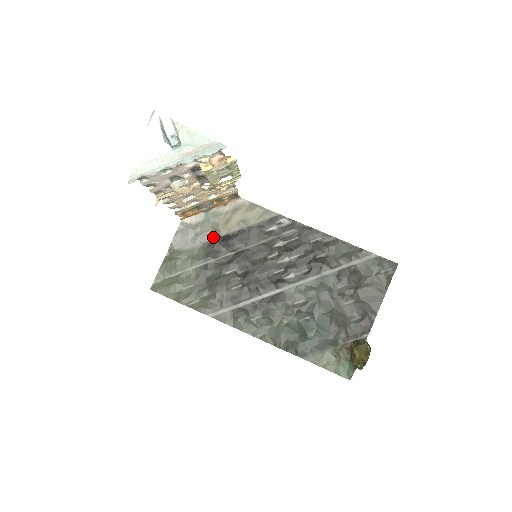
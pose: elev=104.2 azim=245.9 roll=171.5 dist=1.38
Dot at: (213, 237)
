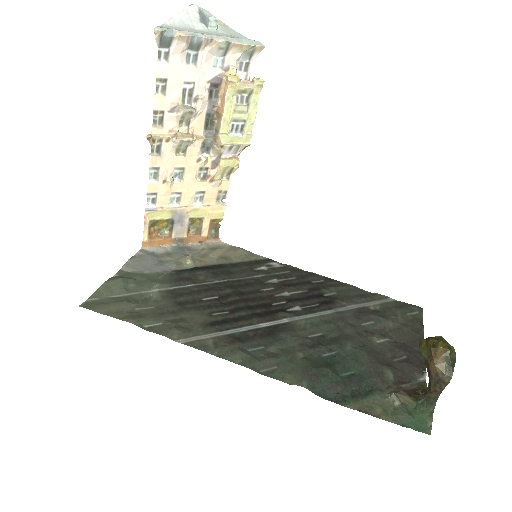
Dot at: (184, 267)
